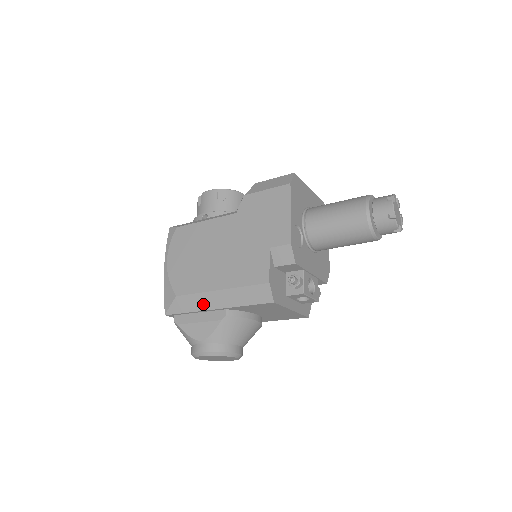
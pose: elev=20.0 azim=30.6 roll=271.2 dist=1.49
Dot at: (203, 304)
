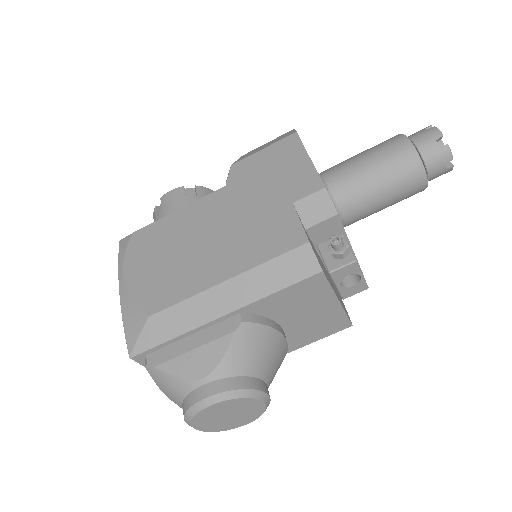
Dot at: (198, 315)
